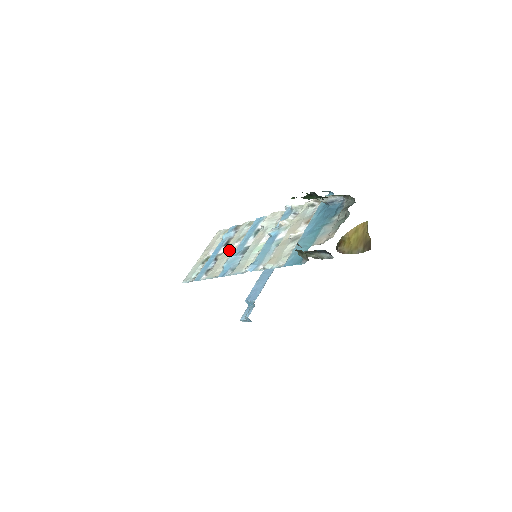
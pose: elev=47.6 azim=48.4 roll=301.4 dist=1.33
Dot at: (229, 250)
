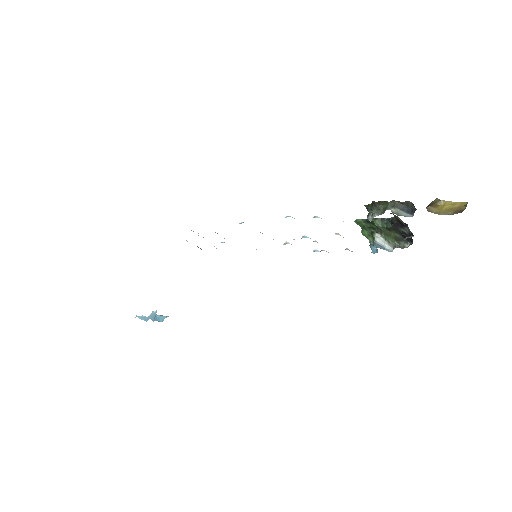
Dot at: occluded
